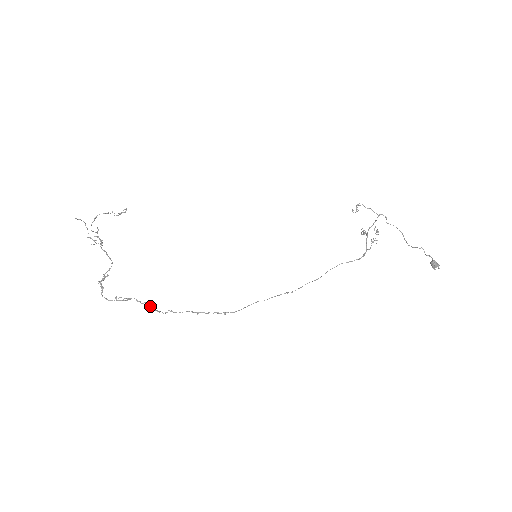
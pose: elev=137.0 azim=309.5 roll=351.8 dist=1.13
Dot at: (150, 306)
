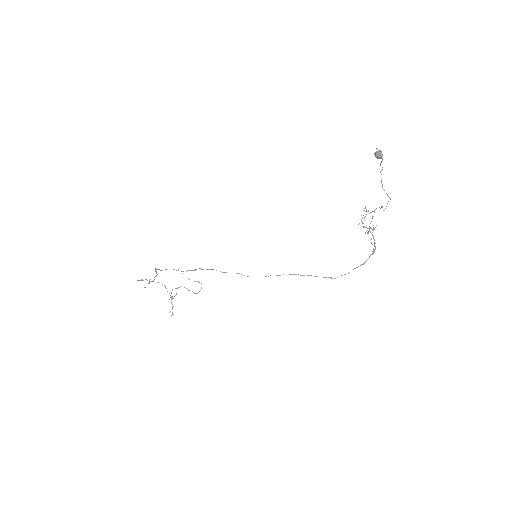
Dot at: (156, 272)
